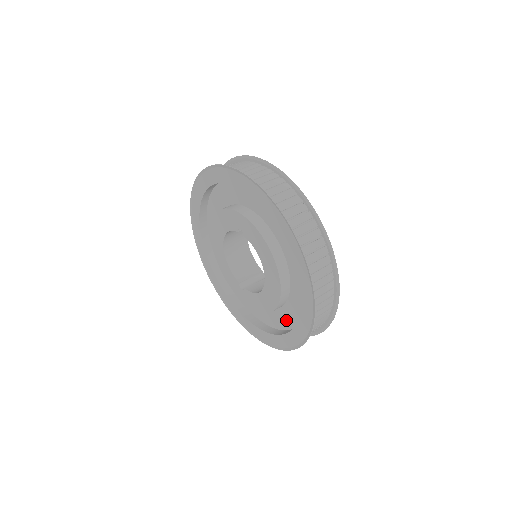
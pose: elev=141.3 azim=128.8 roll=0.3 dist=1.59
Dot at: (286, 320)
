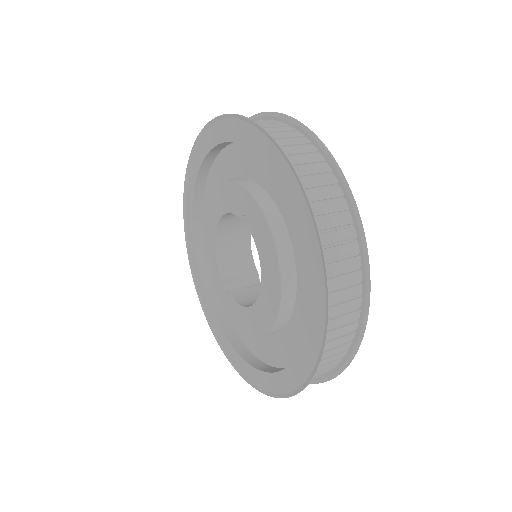
Dot at: (270, 353)
